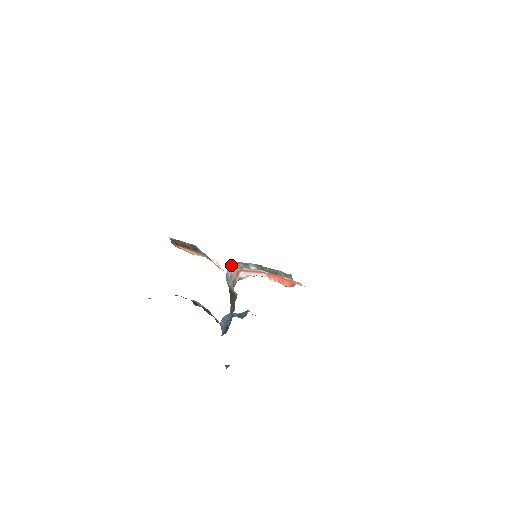
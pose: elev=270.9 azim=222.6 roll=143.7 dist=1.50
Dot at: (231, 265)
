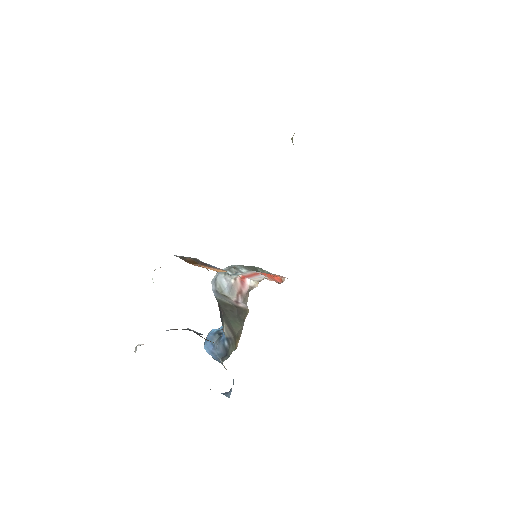
Dot at: (222, 273)
